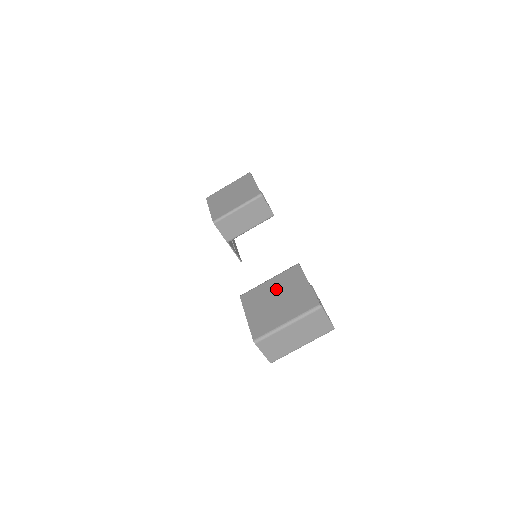
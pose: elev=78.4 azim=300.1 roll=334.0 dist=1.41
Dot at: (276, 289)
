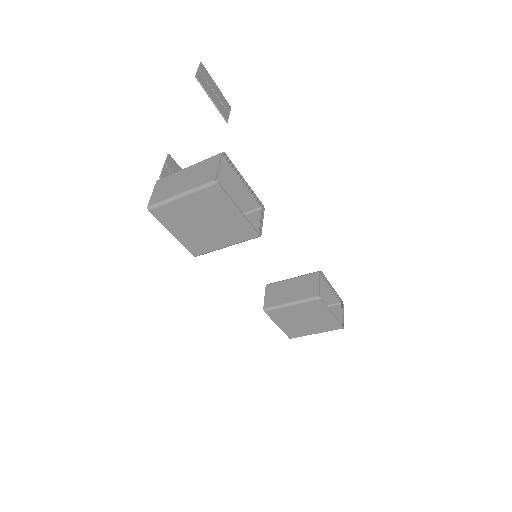
Dot at: (302, 314)
